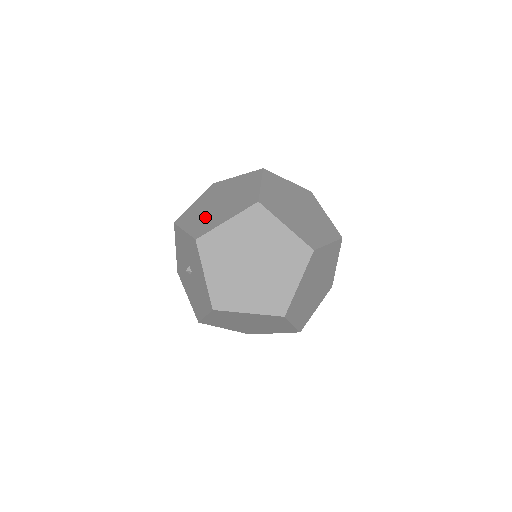
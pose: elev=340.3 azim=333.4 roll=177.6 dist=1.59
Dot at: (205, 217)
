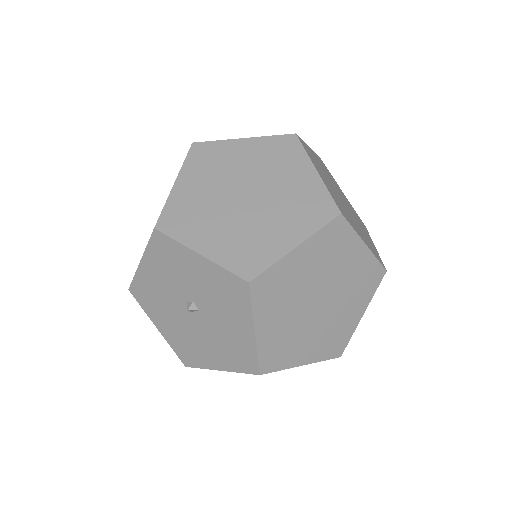
Dot at: (234, 228)
